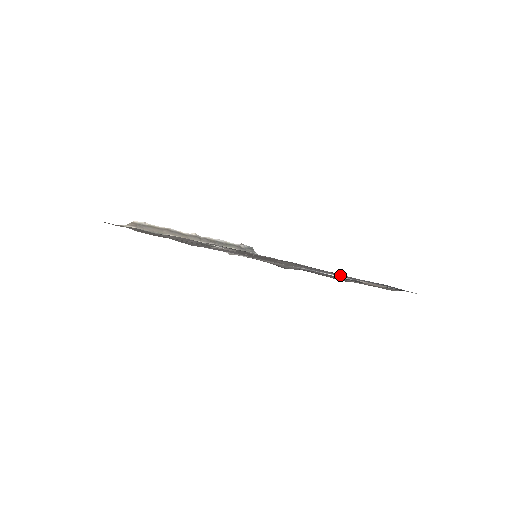
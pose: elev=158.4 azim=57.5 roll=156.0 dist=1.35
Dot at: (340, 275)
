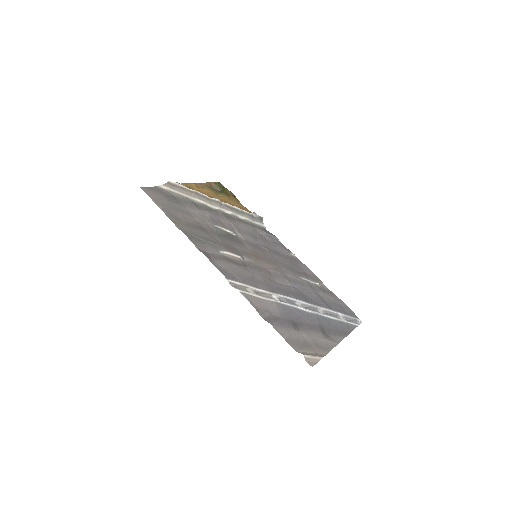
Dot at: (313, 291)
